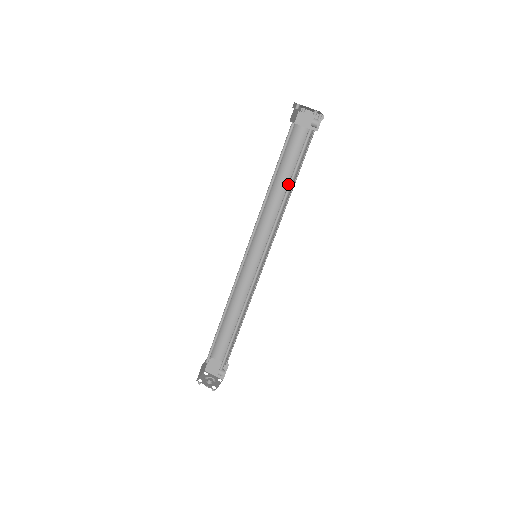
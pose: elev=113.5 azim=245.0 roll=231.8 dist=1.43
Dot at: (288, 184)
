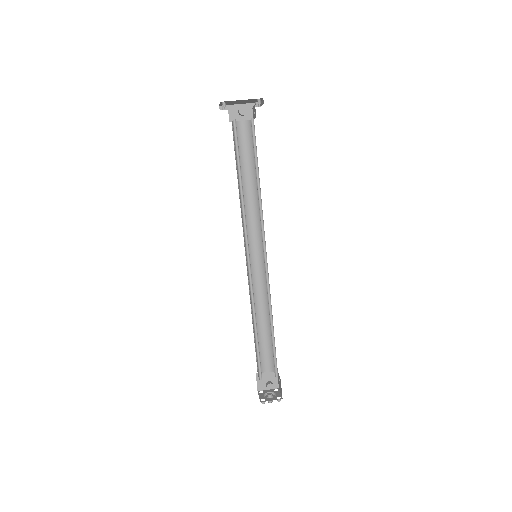
Dot at: (240, 177)
